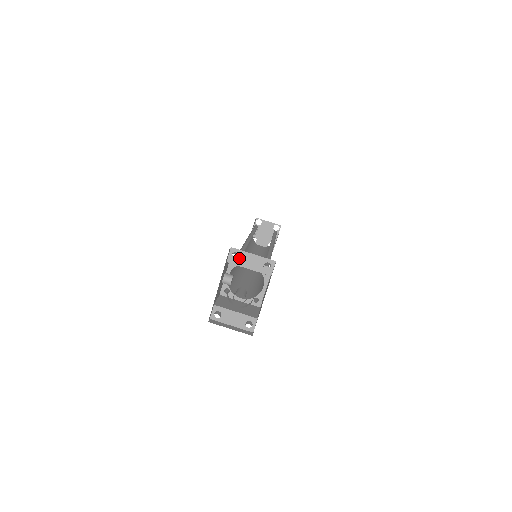
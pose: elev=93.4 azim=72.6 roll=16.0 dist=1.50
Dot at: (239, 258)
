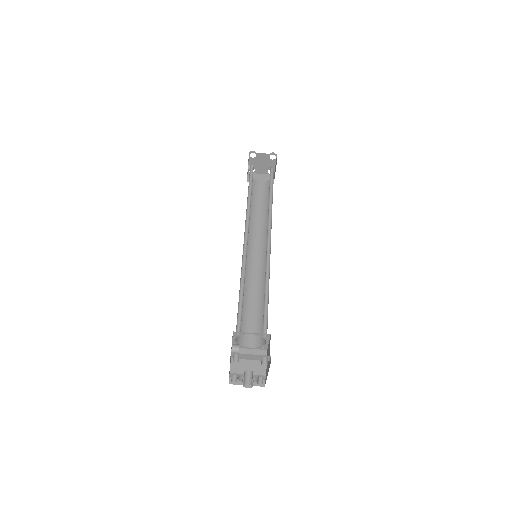
Dot at: (240, 356)
